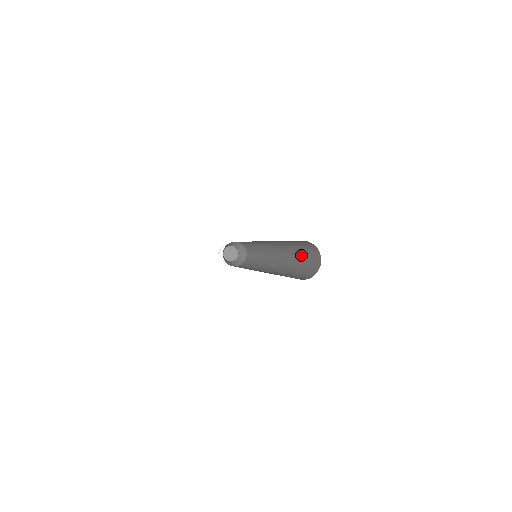
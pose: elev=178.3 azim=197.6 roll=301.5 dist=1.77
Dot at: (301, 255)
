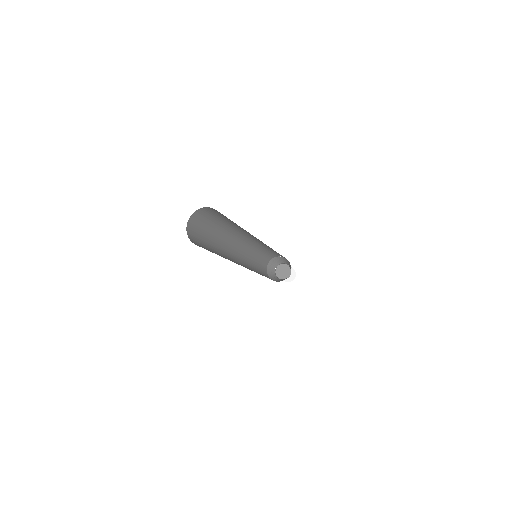
Dot at: occluded
